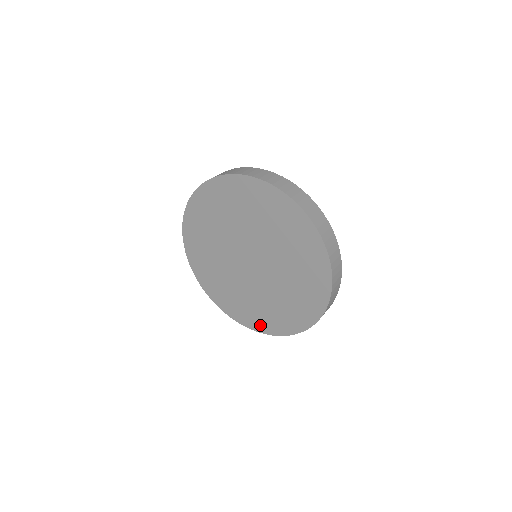
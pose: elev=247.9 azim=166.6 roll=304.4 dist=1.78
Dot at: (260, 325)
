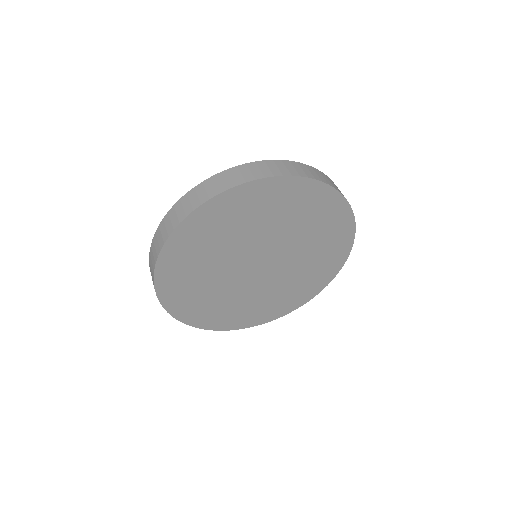
Dot at: (299, 301)
